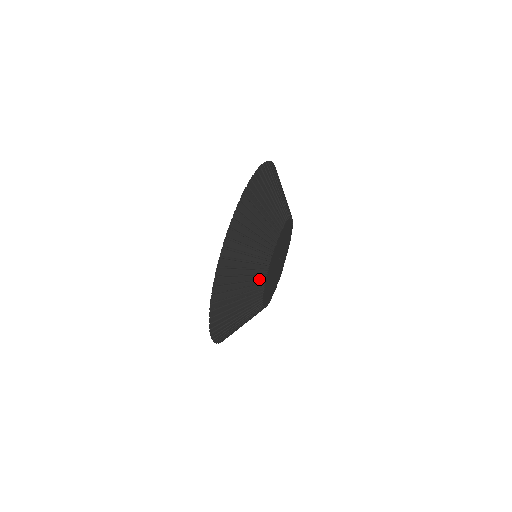
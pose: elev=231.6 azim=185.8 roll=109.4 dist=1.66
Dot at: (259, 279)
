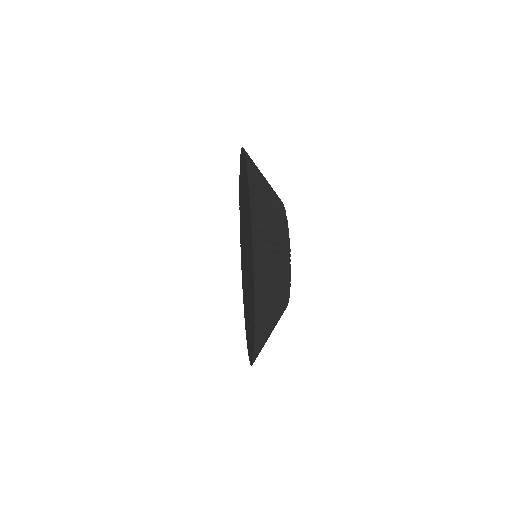
Dot at: (285, 247)
